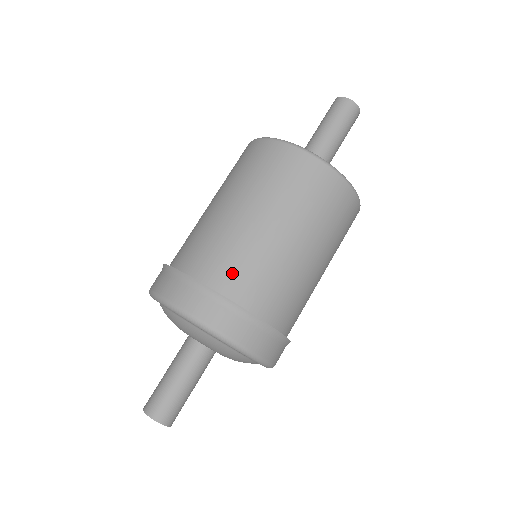
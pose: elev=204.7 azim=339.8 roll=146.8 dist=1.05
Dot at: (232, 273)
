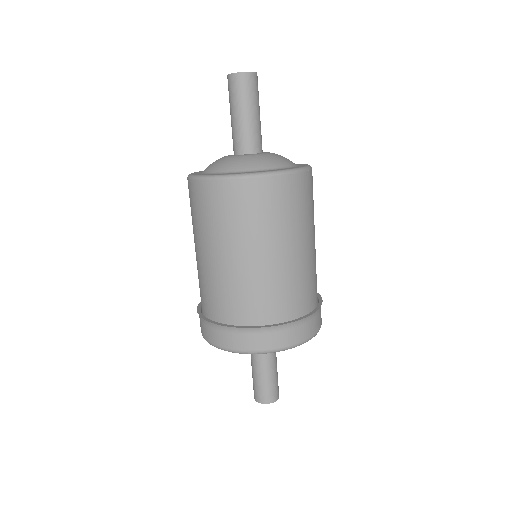
Dot at: (213, 303)
